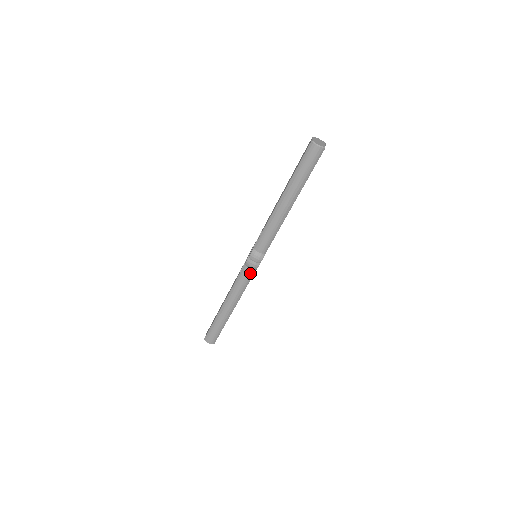
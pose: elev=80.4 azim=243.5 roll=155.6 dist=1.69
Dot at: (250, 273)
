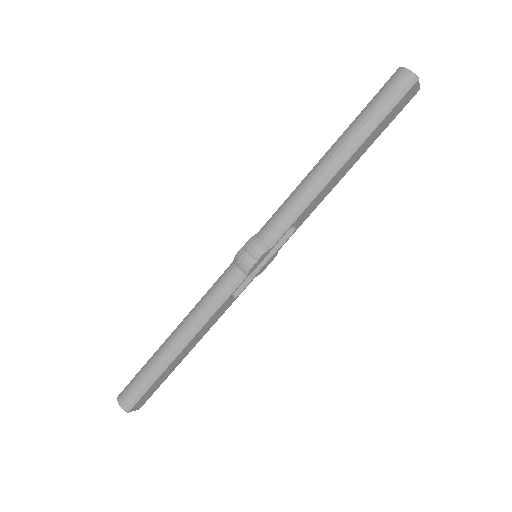
Dot at: (235, 278)
